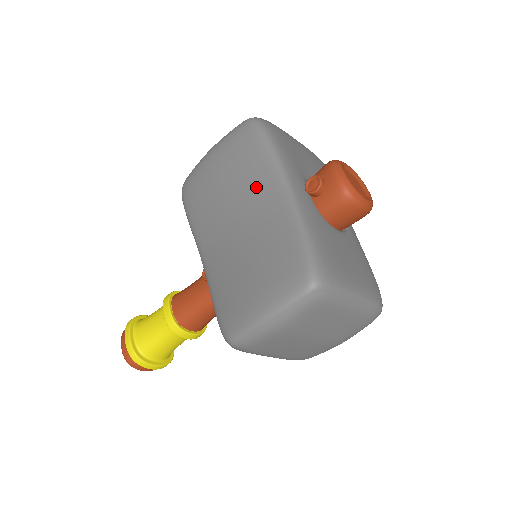
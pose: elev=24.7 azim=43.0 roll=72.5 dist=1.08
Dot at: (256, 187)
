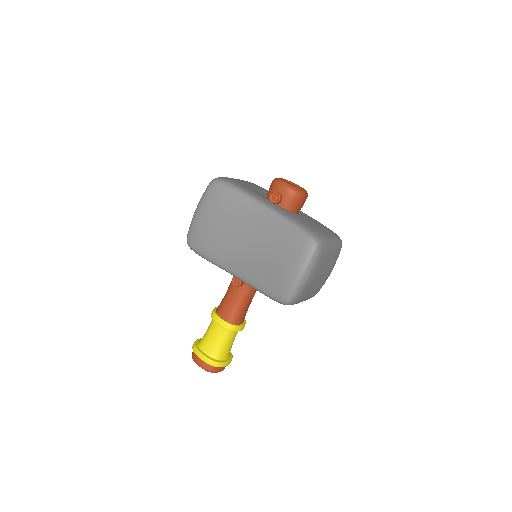
Dot at: (246, 216)
